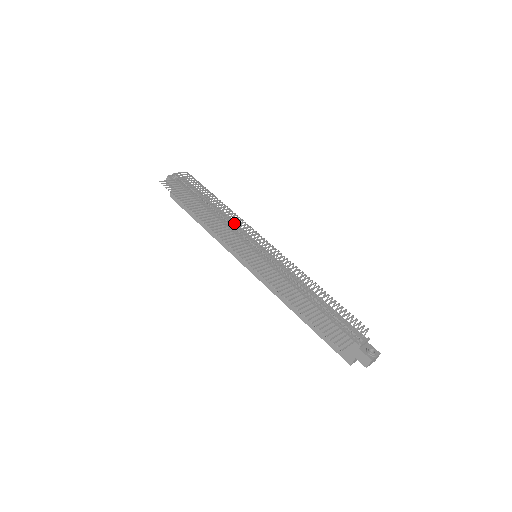
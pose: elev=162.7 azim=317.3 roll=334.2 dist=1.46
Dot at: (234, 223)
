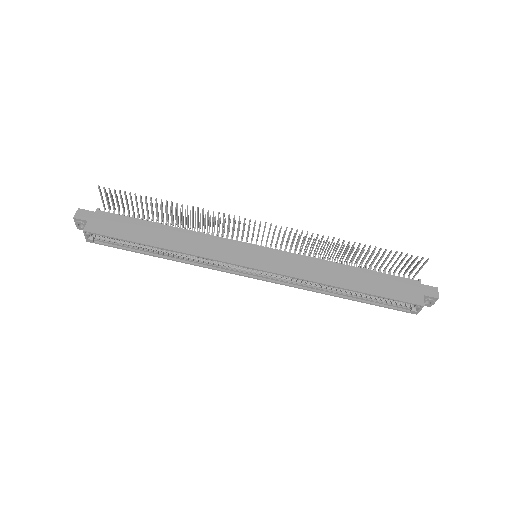
Dot at: occluded
